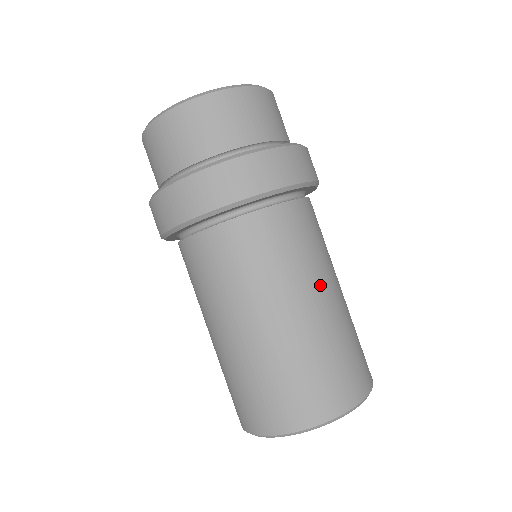
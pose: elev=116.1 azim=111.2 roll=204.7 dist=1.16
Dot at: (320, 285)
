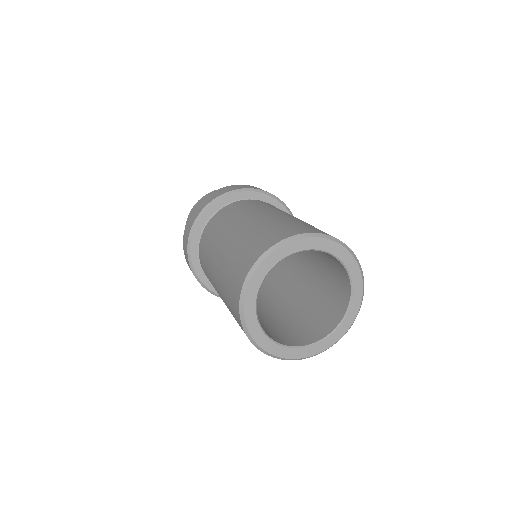
Dot at: (289, 214)
